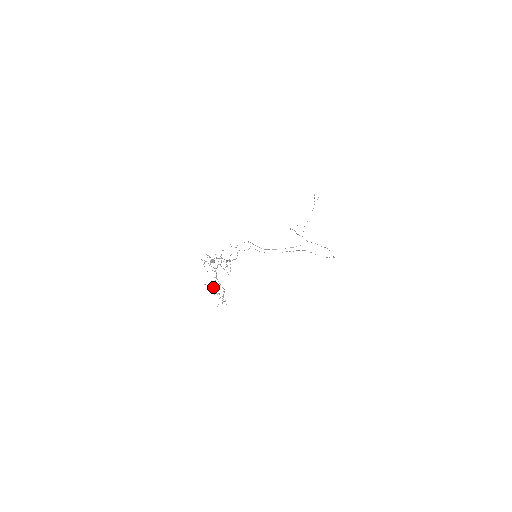
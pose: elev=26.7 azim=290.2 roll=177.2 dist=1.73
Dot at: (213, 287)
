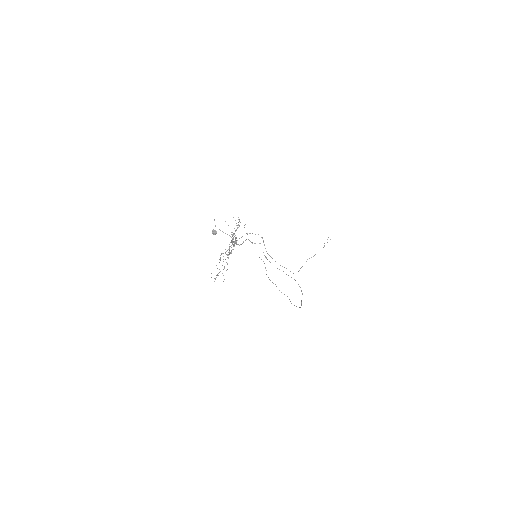
Dot at: occluded
